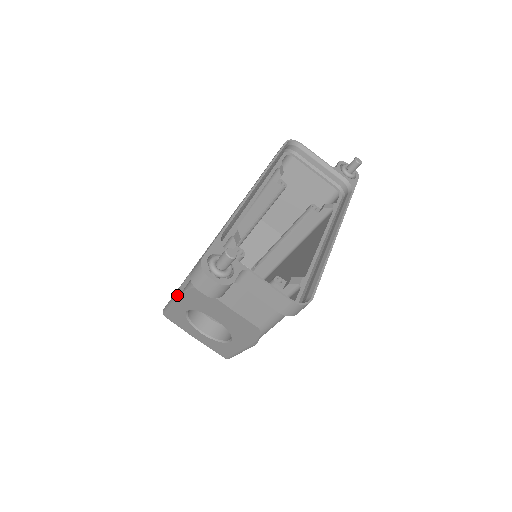
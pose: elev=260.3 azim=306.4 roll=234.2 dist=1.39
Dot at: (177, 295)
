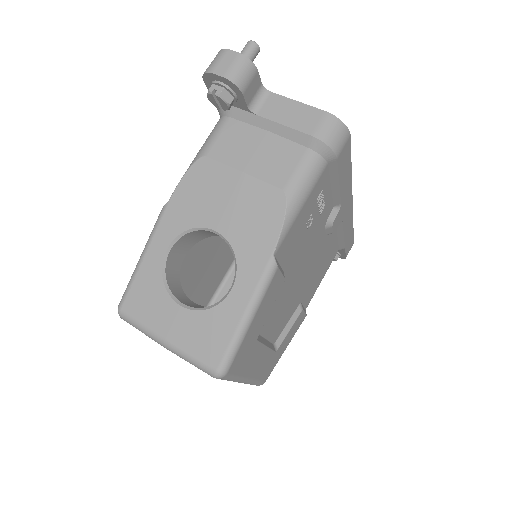
Dot at: (159, 217)
